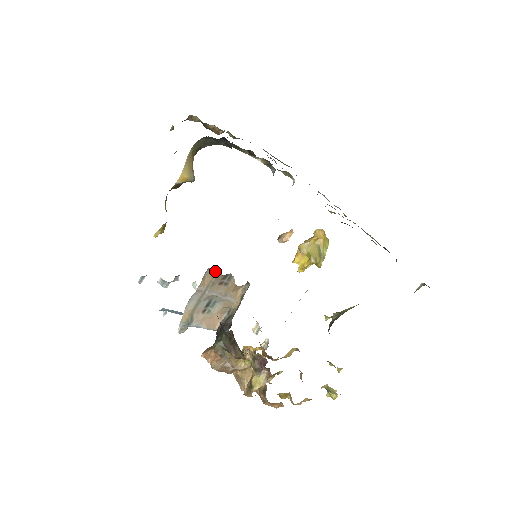
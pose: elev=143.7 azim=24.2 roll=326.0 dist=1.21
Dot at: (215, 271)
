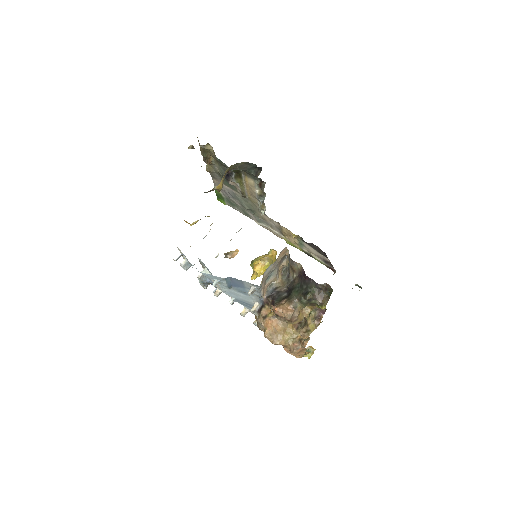
Dot at: (286, 251)
